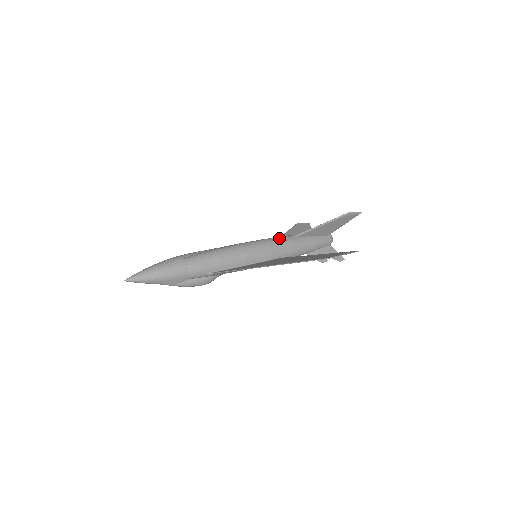
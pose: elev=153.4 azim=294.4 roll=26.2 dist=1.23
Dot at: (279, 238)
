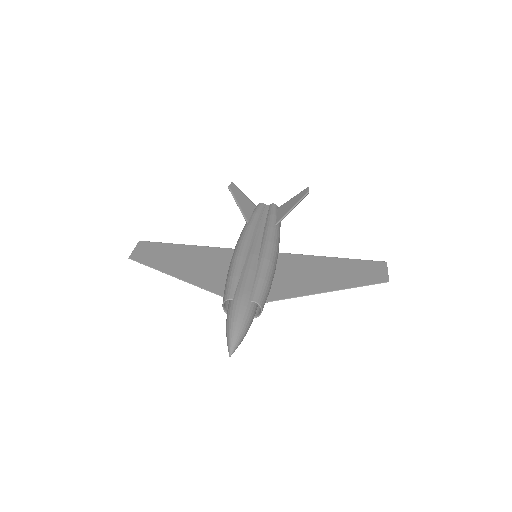
Dot at: (275, 235)
